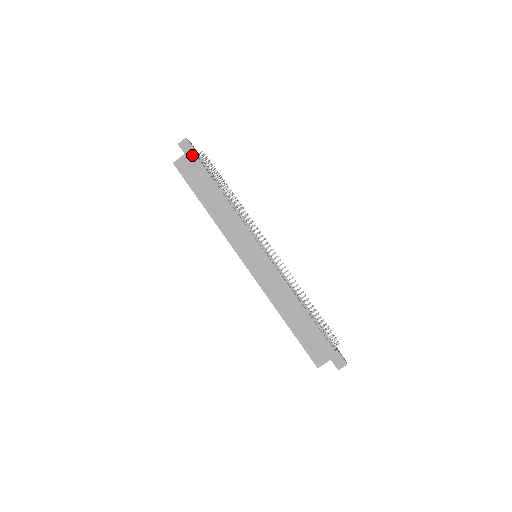
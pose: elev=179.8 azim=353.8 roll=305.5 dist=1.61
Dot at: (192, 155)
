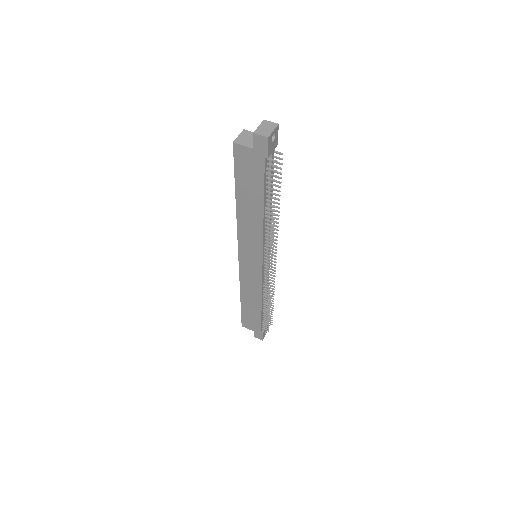
Dot at: (260, 158)
